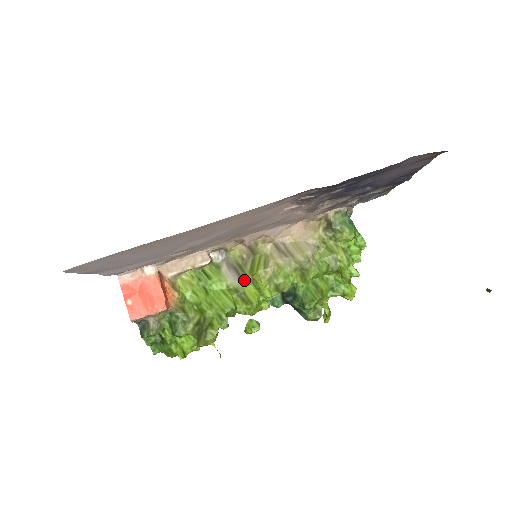
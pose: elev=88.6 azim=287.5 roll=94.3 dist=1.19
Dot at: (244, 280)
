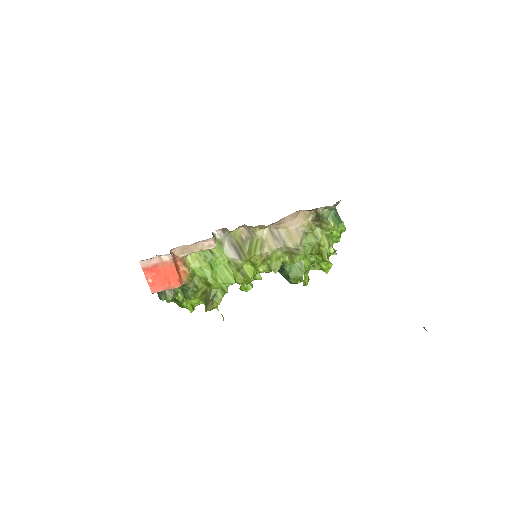
Dot at: (243, 259)
